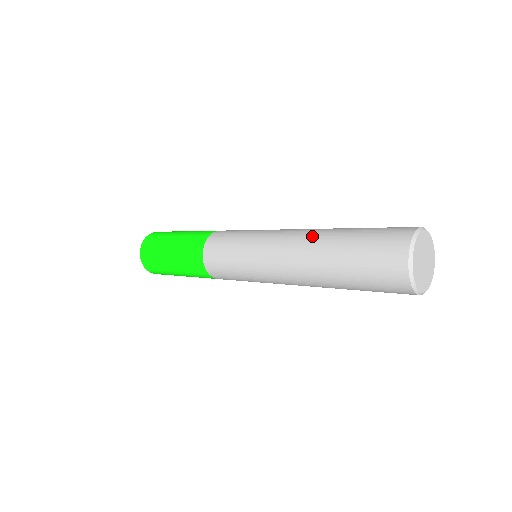
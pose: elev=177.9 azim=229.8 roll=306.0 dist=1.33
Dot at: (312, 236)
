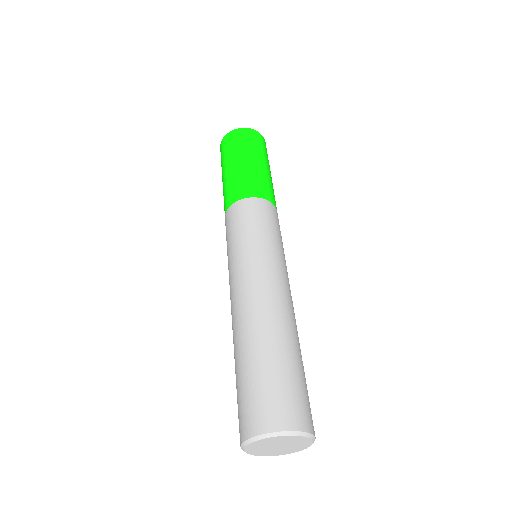
Dot at: (242, 321)
